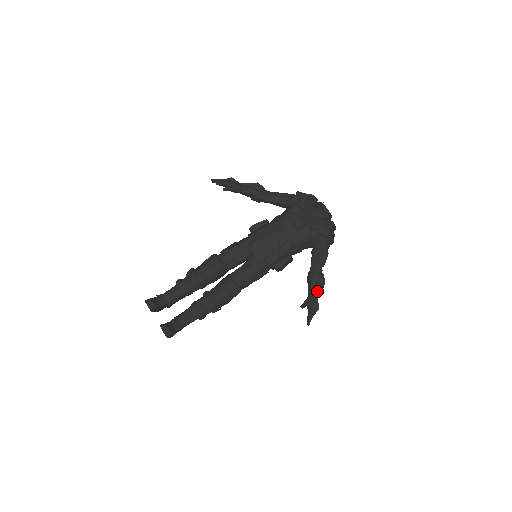
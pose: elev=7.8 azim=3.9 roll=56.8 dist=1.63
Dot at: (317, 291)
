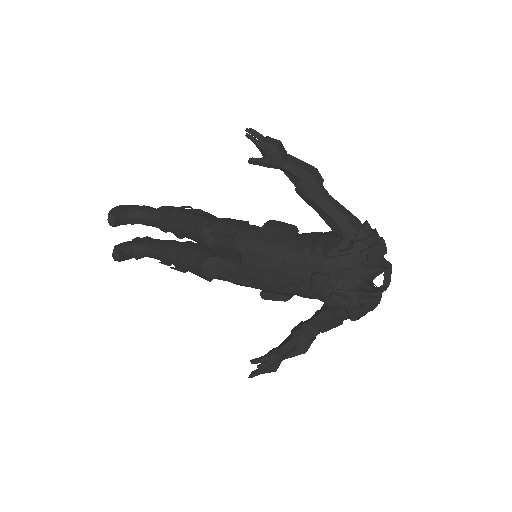
Dot at: (287, 355)
